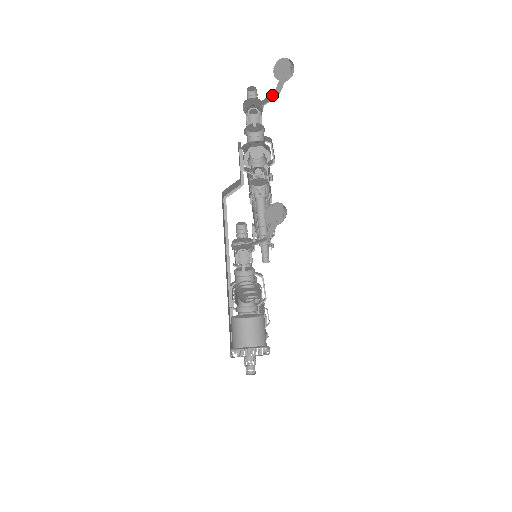
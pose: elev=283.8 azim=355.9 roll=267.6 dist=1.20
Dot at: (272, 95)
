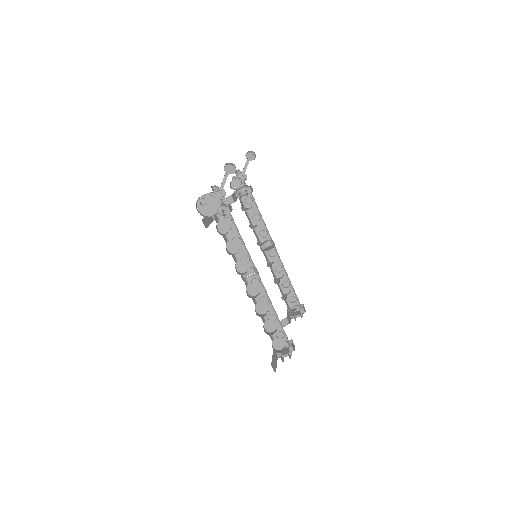
Dot at: (246, 165)
